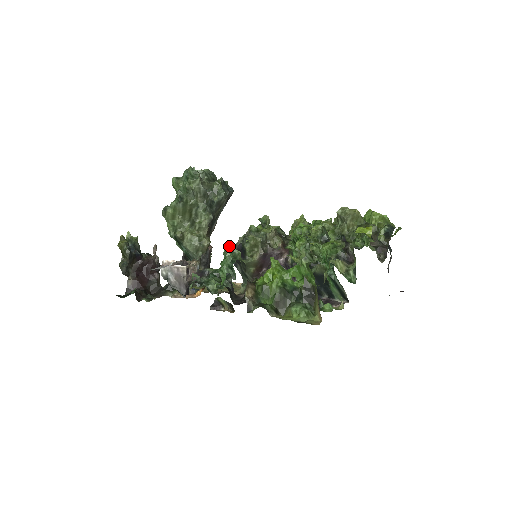
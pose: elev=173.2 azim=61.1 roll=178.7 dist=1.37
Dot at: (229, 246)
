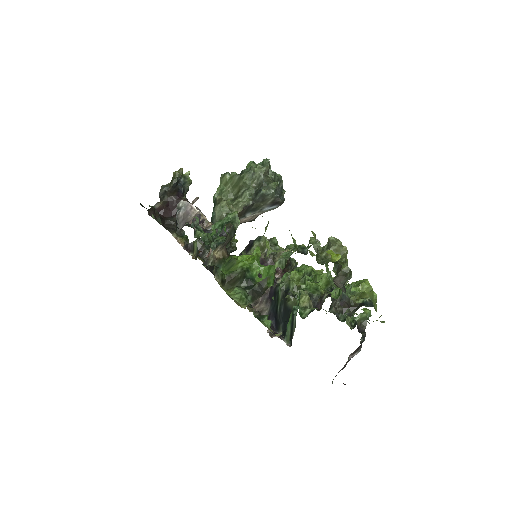
Dot at: (236, 212)
